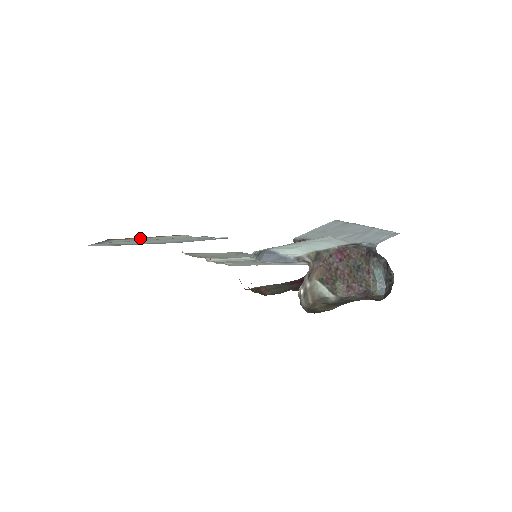
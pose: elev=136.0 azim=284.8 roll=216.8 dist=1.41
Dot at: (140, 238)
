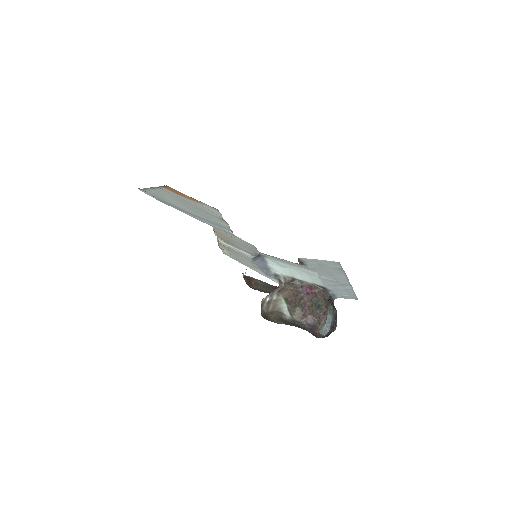
Dot at: (186, 197)
